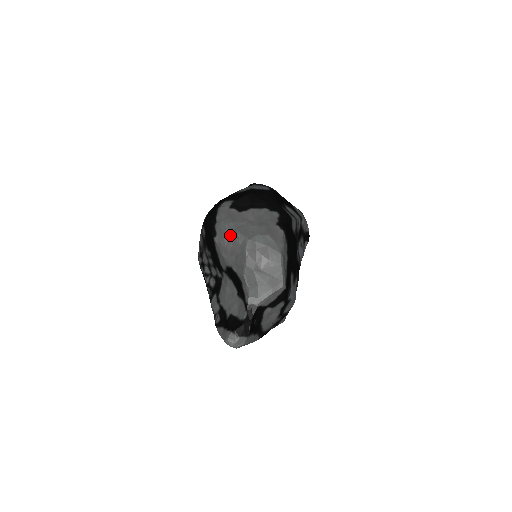
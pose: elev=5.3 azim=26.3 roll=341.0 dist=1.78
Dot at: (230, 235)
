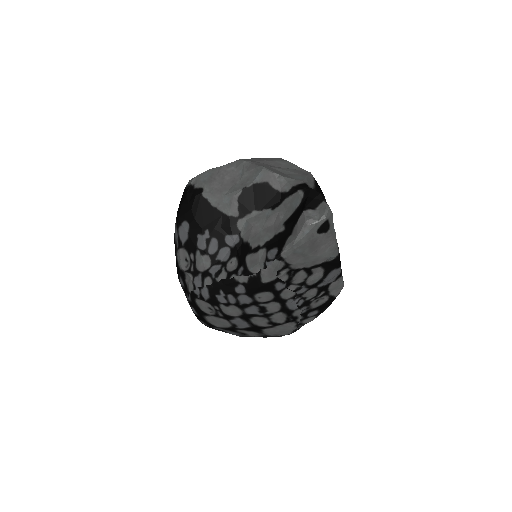
Dot at: (218, 174)
